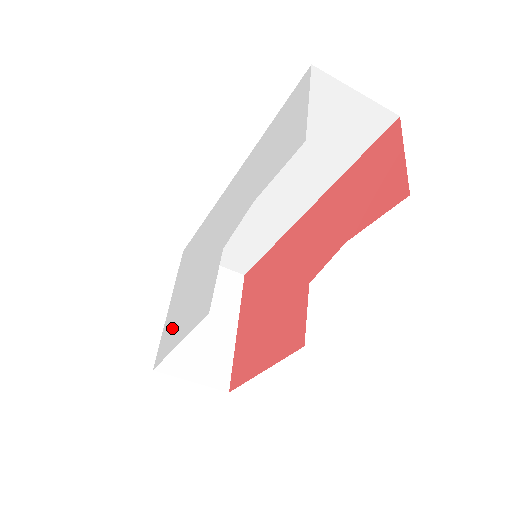
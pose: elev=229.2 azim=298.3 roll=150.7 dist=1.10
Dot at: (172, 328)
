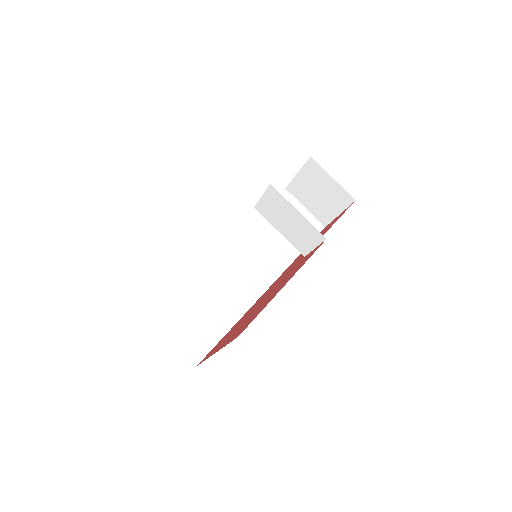
Dot at: occluded
